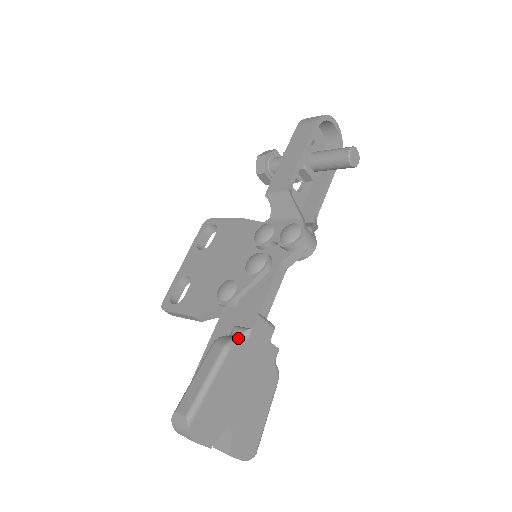
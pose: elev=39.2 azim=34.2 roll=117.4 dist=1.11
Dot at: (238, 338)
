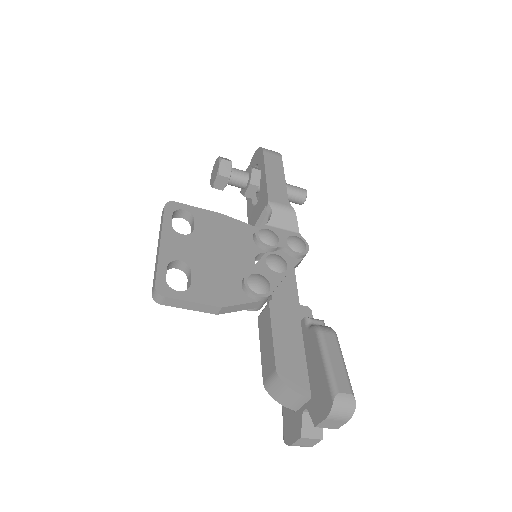
Dot at: occluded
